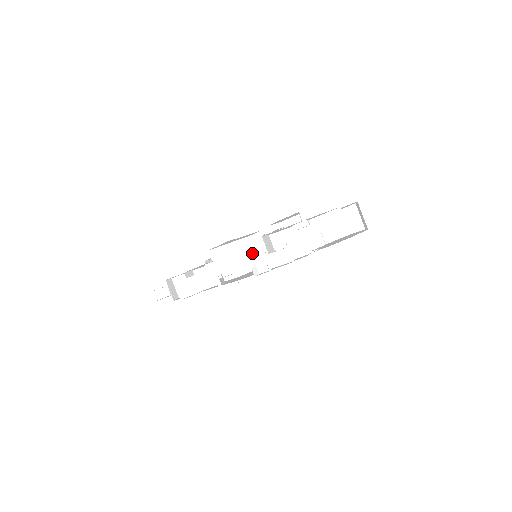
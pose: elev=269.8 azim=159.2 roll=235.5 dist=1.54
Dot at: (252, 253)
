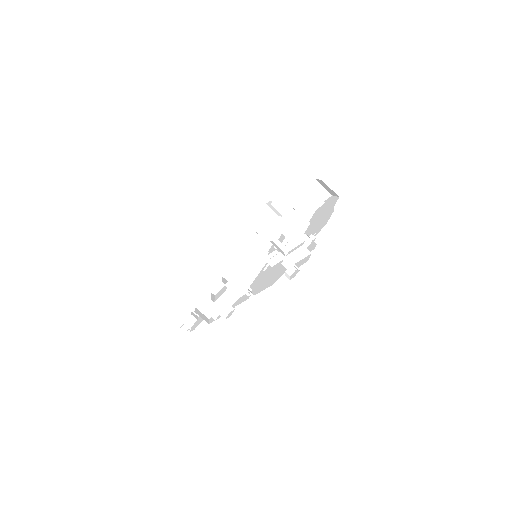
Dot at: (261, 258)
